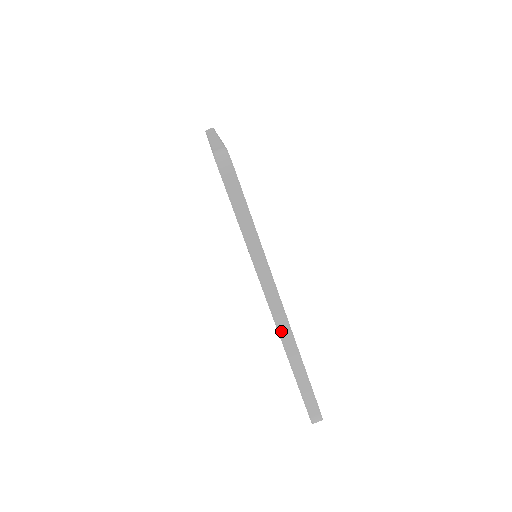
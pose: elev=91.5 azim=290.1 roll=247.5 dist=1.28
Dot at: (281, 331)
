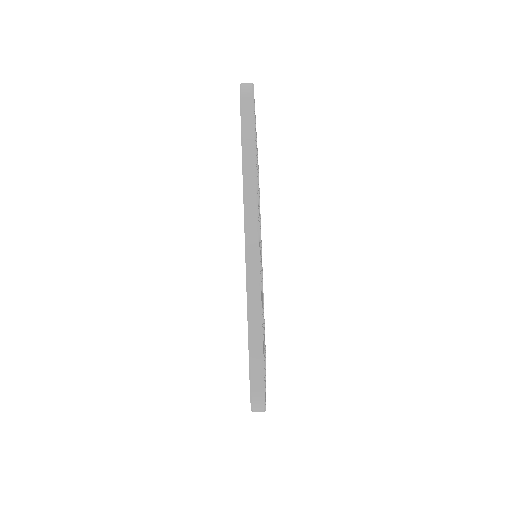
Dot at: occluded
